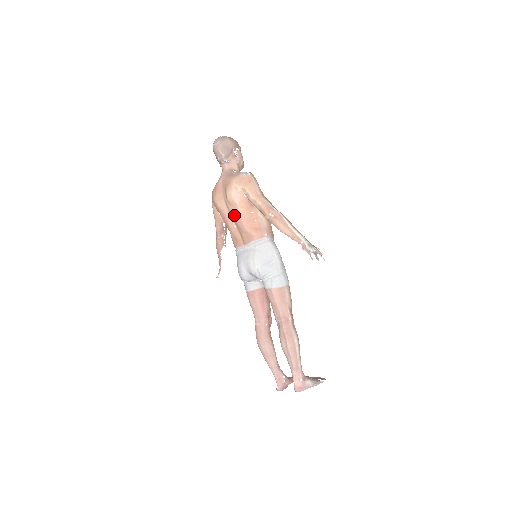
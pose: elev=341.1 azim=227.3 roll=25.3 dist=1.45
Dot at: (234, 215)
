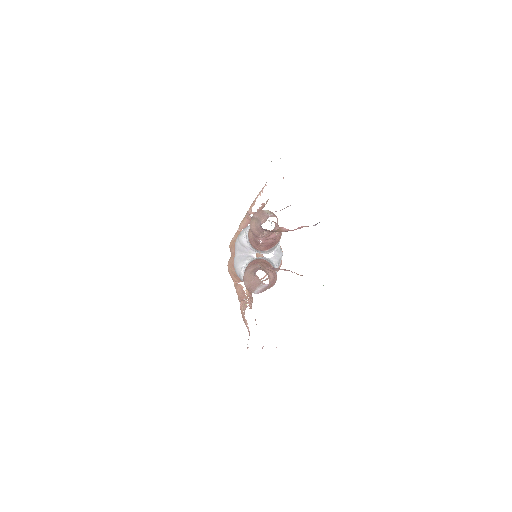
Dot at: (233, 248)
